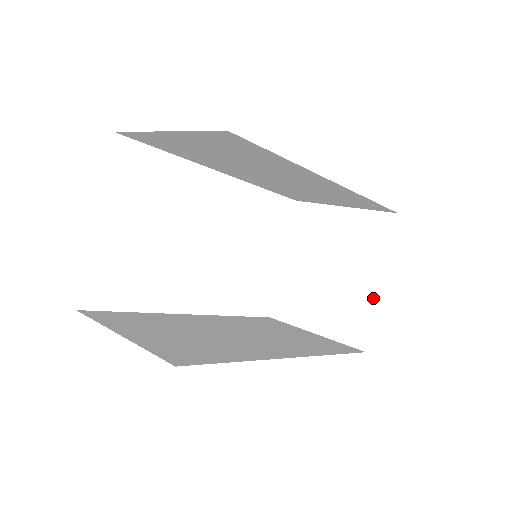
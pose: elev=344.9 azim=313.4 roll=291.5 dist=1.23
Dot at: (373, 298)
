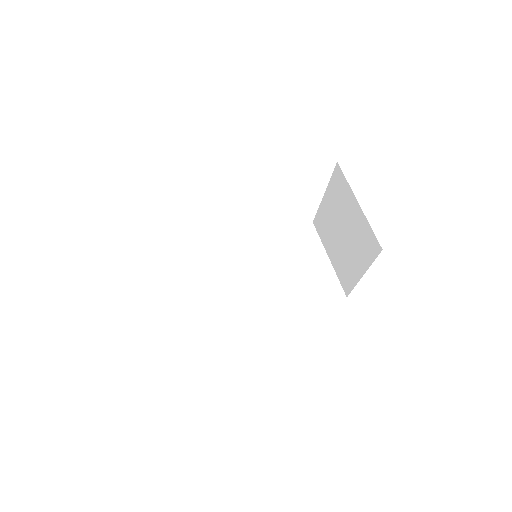
Dot at: (357, 278)
